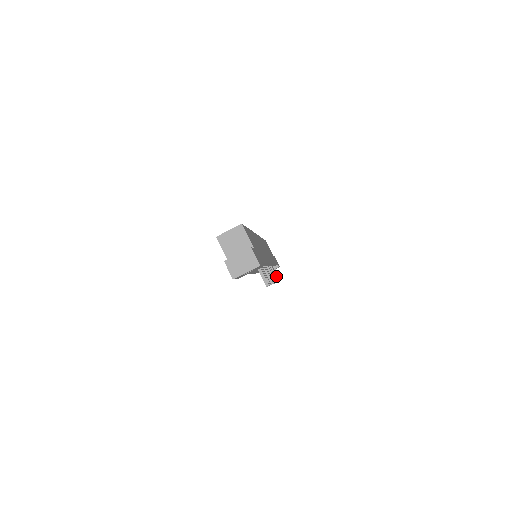
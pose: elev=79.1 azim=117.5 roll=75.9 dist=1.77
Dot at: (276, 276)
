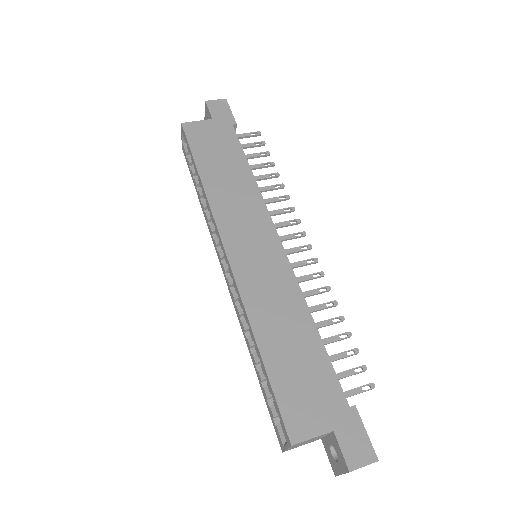
Dot at: (270, 178)
